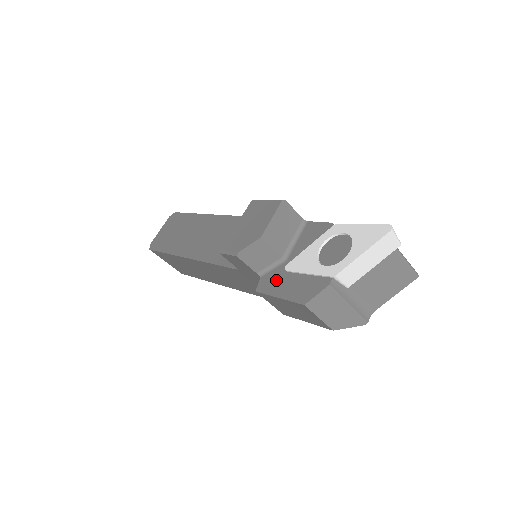
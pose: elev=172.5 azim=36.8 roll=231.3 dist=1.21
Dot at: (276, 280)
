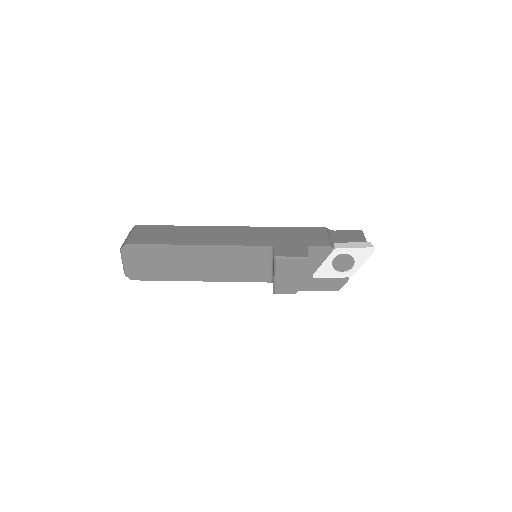
Dot at: (309, 283)
